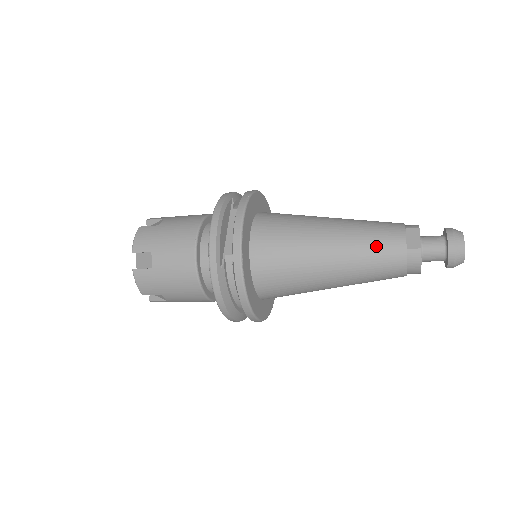
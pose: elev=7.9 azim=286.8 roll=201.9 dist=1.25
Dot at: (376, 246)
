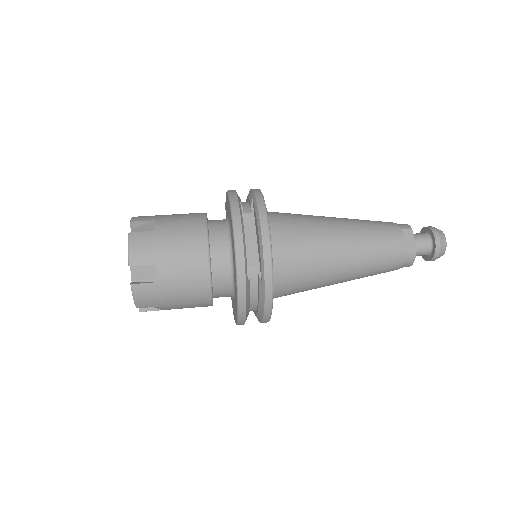
Dot at: (382, 248)
